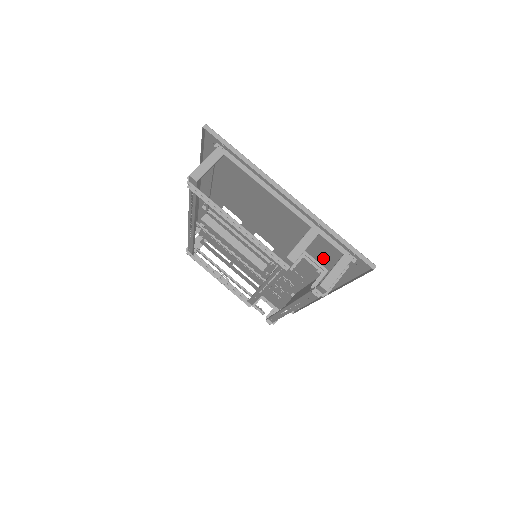
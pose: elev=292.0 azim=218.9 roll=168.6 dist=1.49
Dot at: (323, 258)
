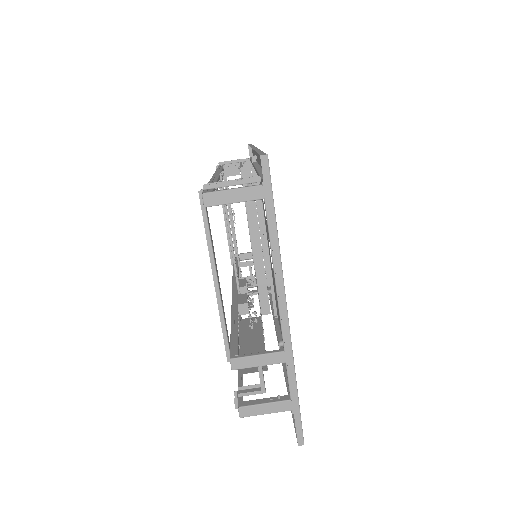
Dot at: occluded
